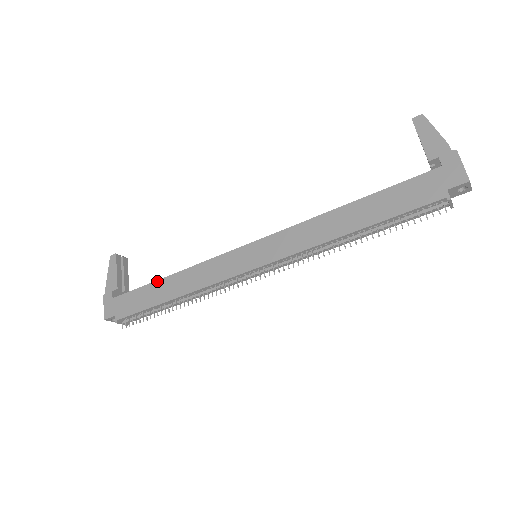
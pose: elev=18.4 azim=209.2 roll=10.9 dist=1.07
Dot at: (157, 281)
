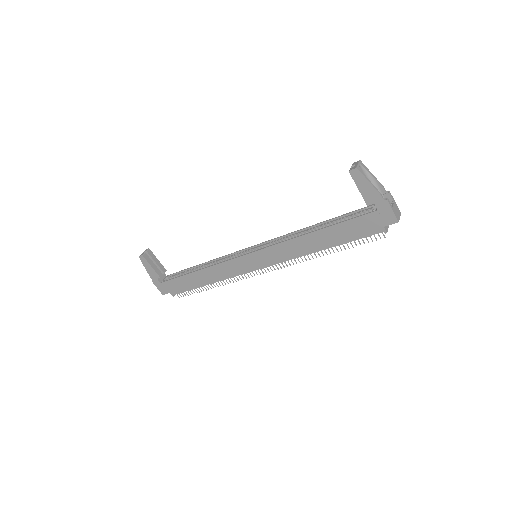
Dot at: (189, 274)
